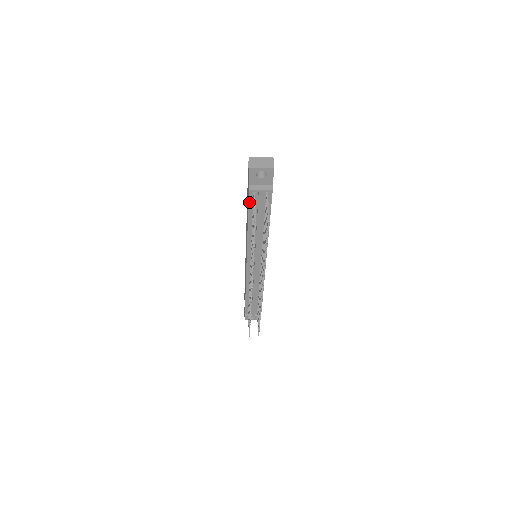
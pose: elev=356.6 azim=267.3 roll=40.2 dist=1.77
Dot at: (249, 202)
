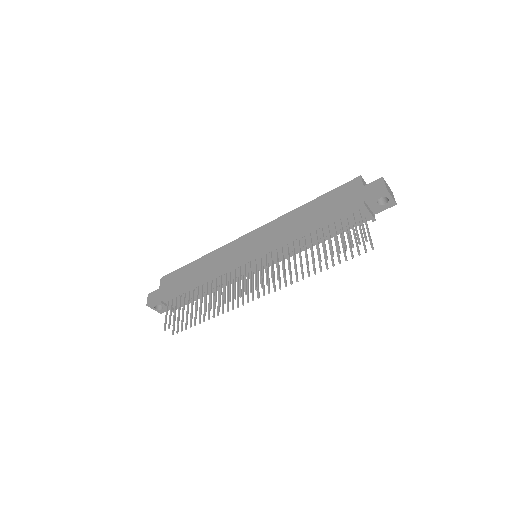
Dot at: (344, 213)
